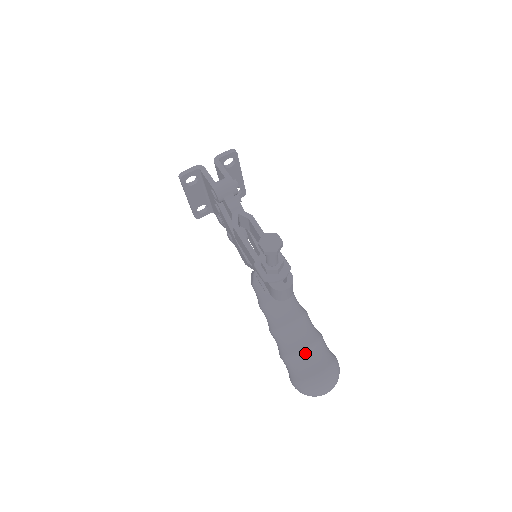
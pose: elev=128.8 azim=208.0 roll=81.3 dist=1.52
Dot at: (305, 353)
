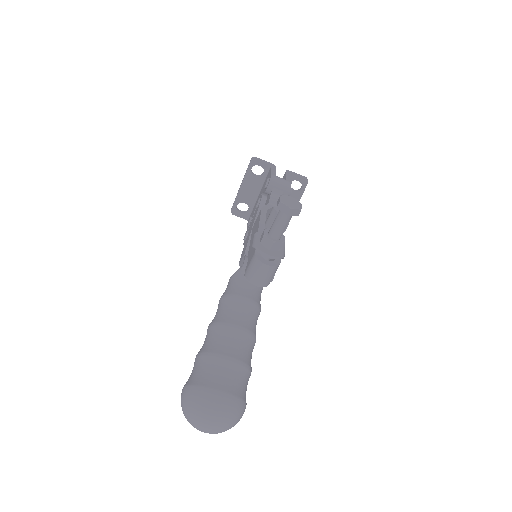
Dot at: (224, 362)
